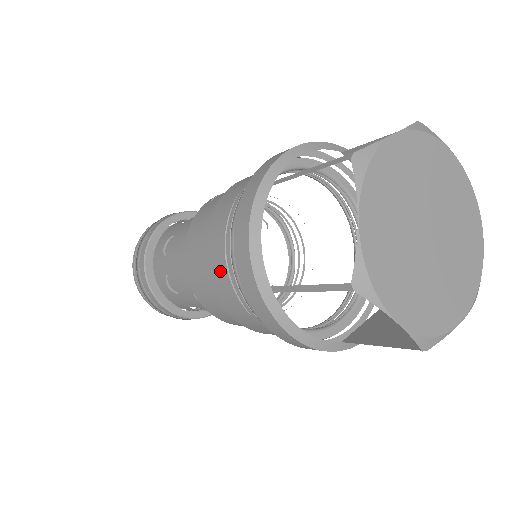
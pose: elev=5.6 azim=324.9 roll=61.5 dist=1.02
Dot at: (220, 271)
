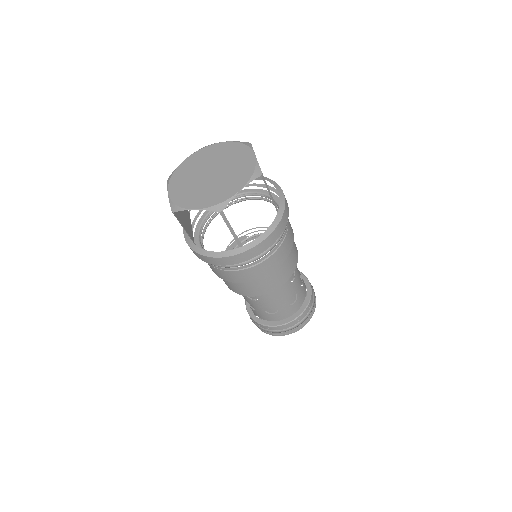
Dot at: occluded
